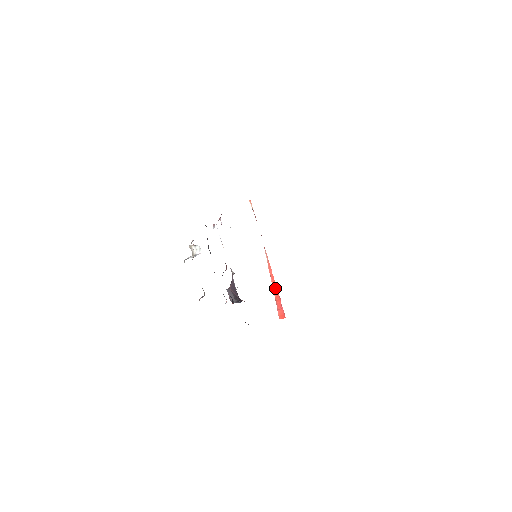
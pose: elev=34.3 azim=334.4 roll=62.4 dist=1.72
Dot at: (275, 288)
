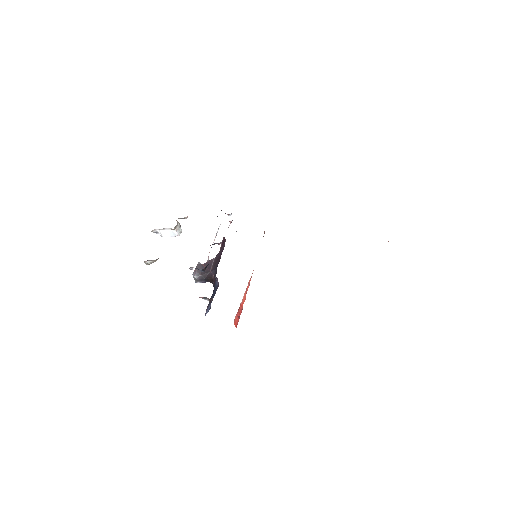
Dot at: (244, 299)
